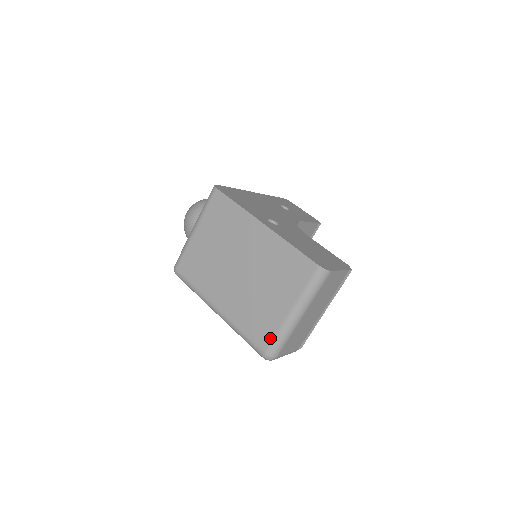
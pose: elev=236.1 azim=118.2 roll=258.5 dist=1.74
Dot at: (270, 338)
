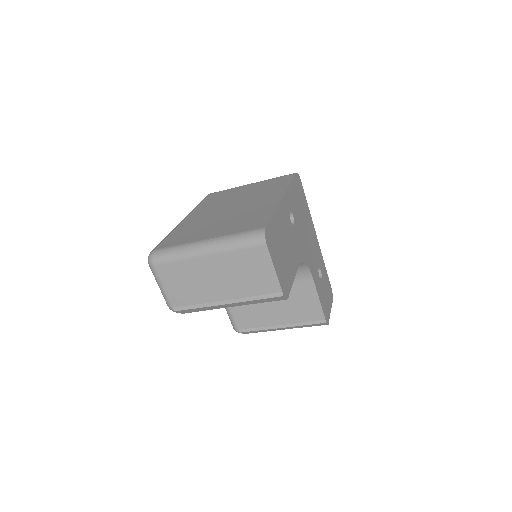
Dot at: (172, 245)
